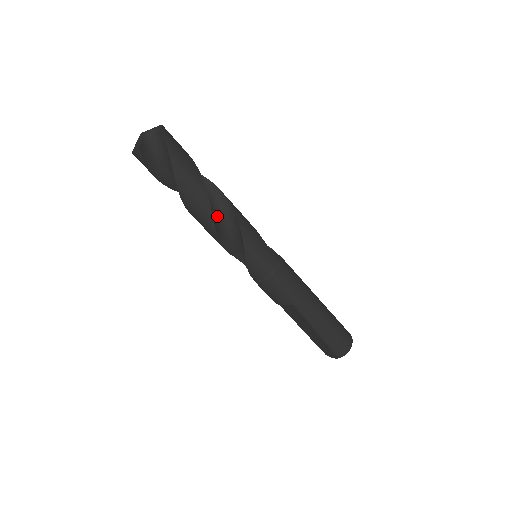
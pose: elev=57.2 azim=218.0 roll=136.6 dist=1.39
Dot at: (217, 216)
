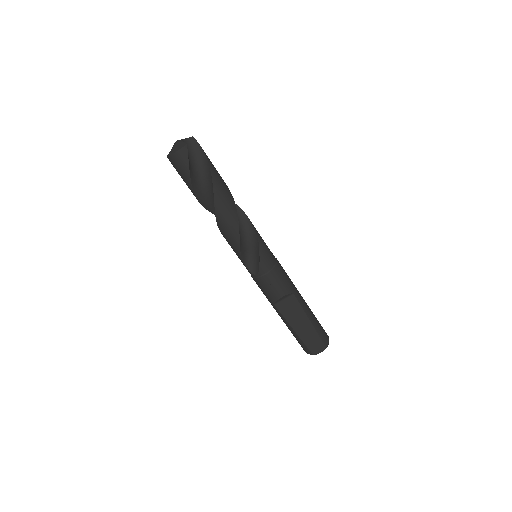
Dot at: occluded
